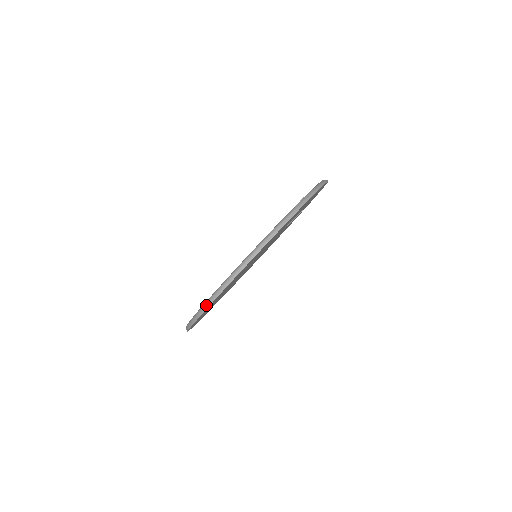
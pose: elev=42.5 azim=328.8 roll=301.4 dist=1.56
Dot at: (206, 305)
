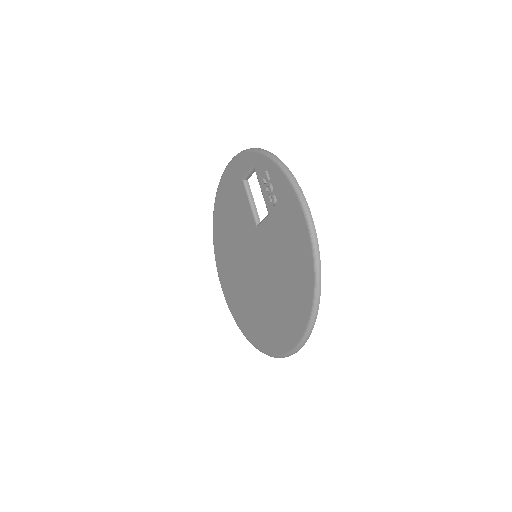
Dot at: occluded
